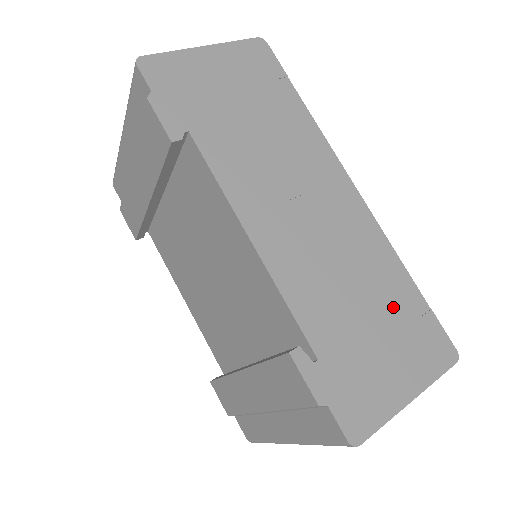
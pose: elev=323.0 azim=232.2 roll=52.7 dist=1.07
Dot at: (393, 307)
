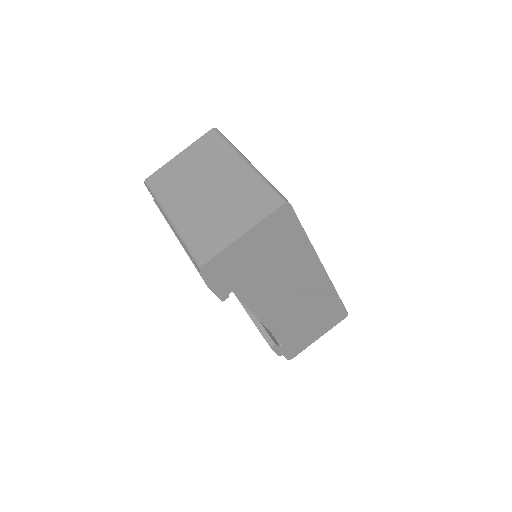
Dot at: (324, 312)
